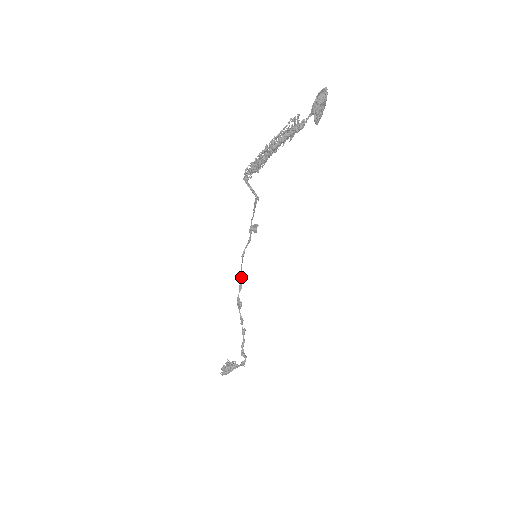
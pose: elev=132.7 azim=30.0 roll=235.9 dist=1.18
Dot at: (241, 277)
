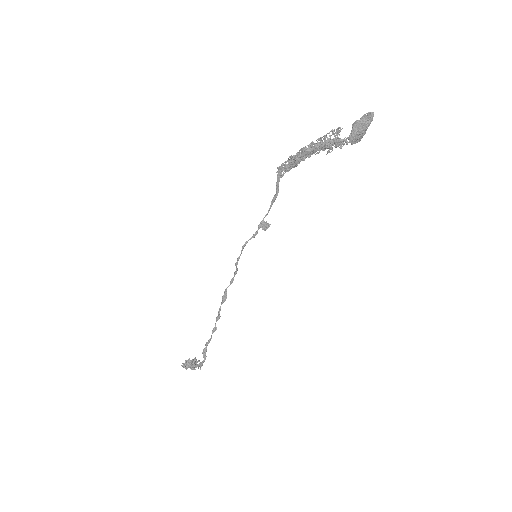
Dot at: (236, 270)
